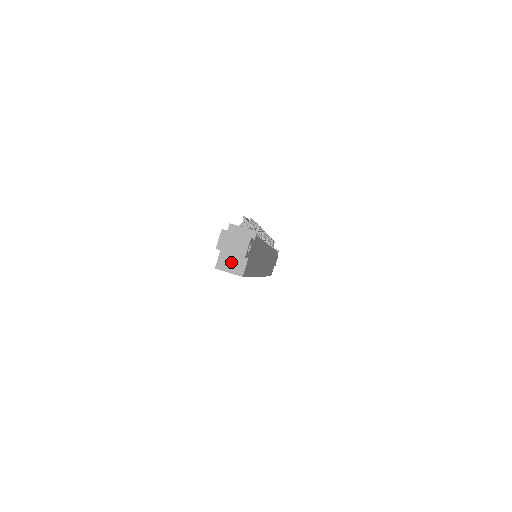
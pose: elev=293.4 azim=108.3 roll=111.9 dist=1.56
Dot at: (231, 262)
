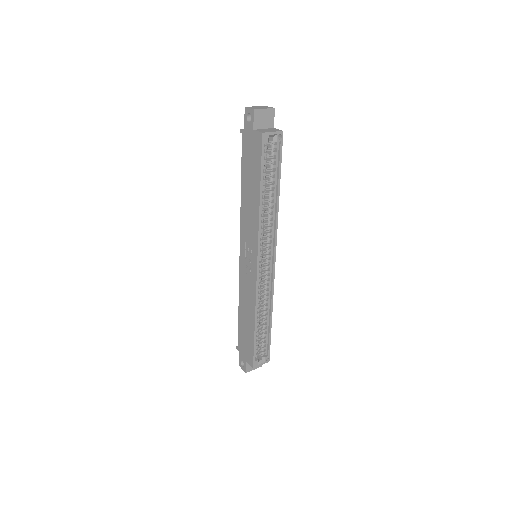
Dot at: (267, 130)
